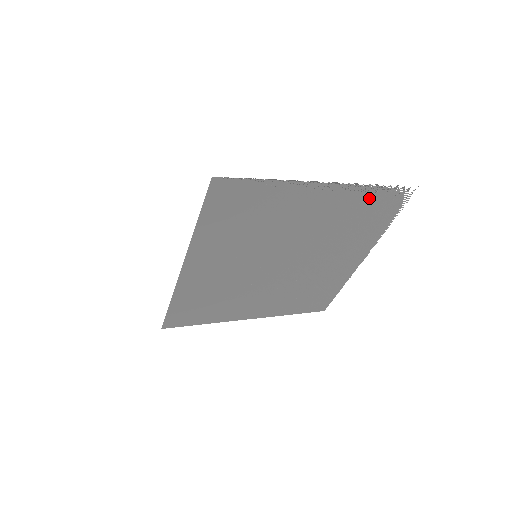
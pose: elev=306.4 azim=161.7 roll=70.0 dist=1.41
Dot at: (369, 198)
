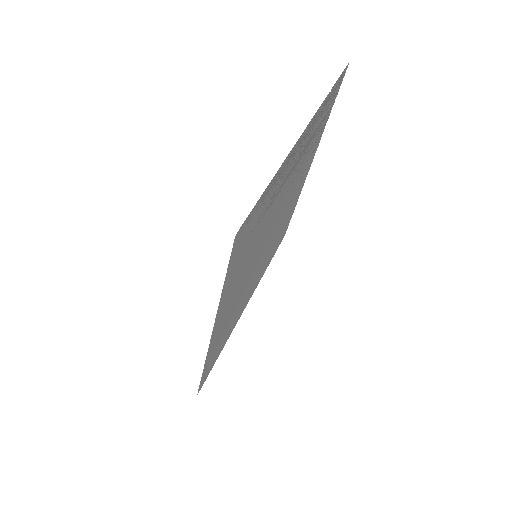
Dot at: (323, 110)
